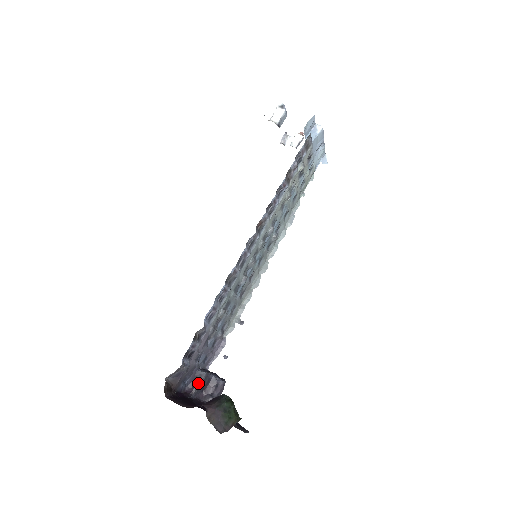
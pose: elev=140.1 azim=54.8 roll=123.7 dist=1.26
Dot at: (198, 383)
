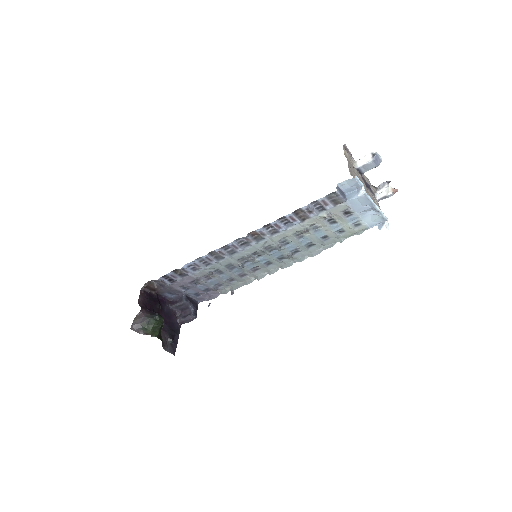
Dot at: (178, 303)
